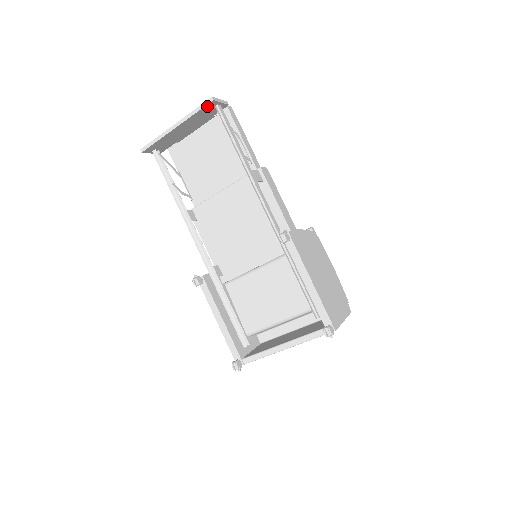
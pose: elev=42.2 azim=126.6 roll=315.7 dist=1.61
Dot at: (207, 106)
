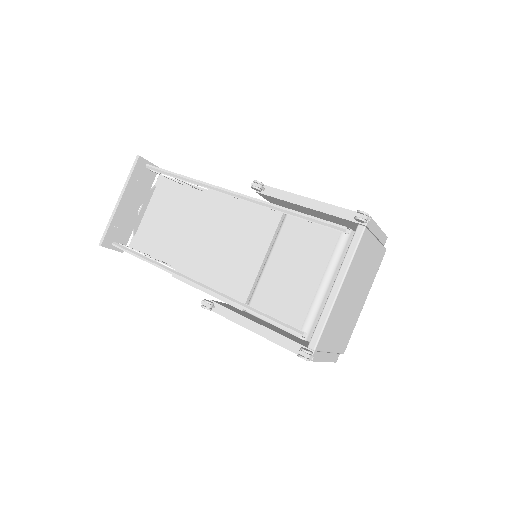
Dot at: (138, 166)
